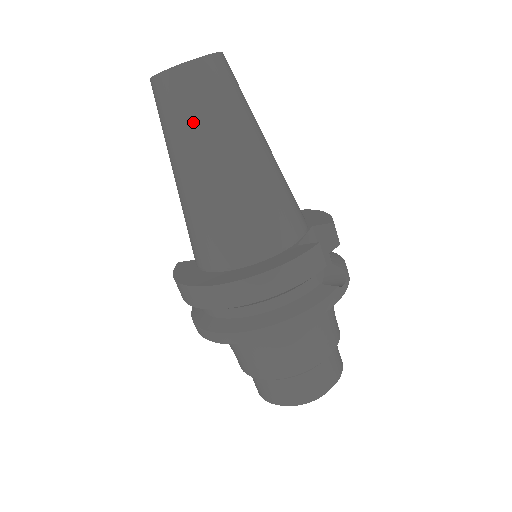
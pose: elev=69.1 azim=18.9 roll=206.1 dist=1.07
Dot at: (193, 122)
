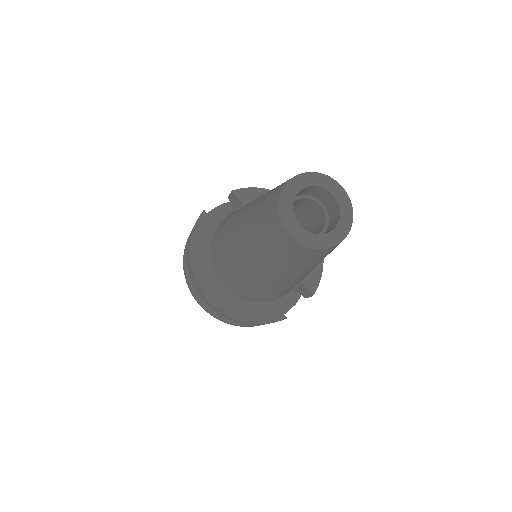
Dot at: (275, 259)
